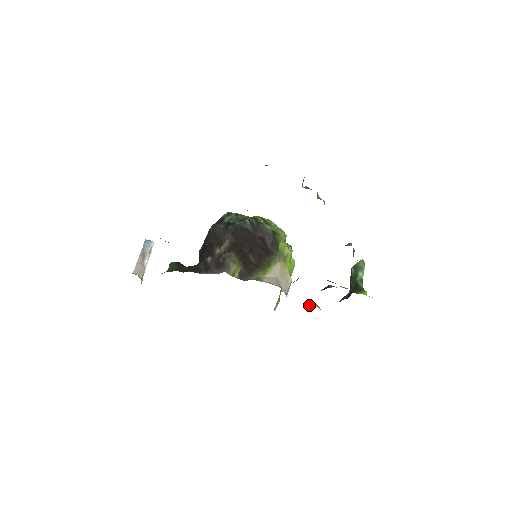
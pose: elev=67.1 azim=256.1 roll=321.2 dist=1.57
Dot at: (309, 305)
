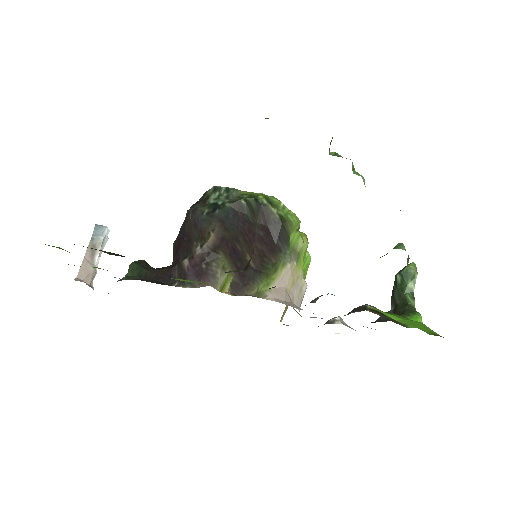
Dot at: (330, 320)
